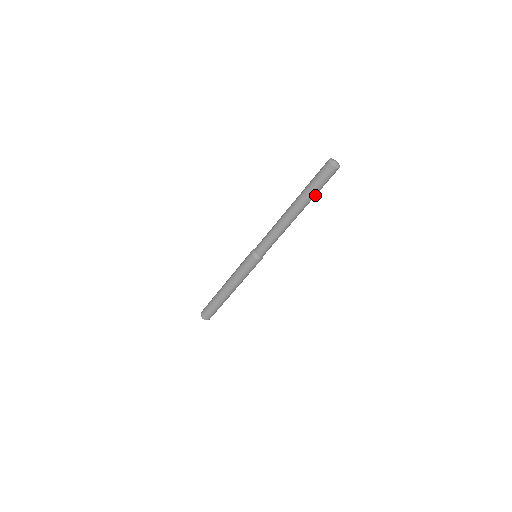
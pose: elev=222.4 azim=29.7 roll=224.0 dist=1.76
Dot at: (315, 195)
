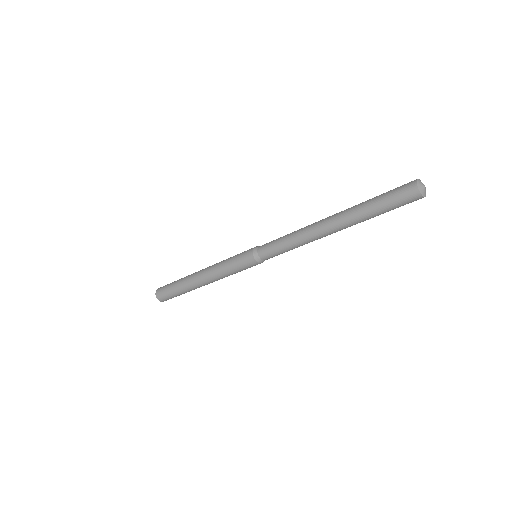
Dot at: (371, 217)
